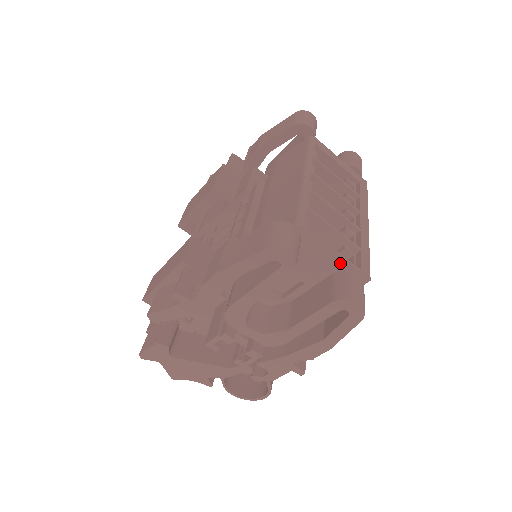
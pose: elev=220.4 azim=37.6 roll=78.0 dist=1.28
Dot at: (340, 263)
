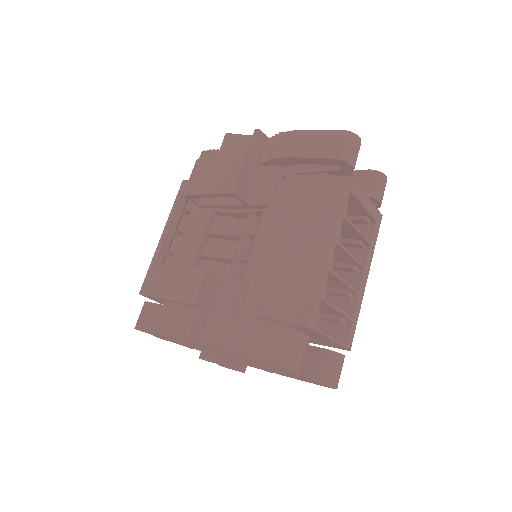
Dot at: (332, 342)
